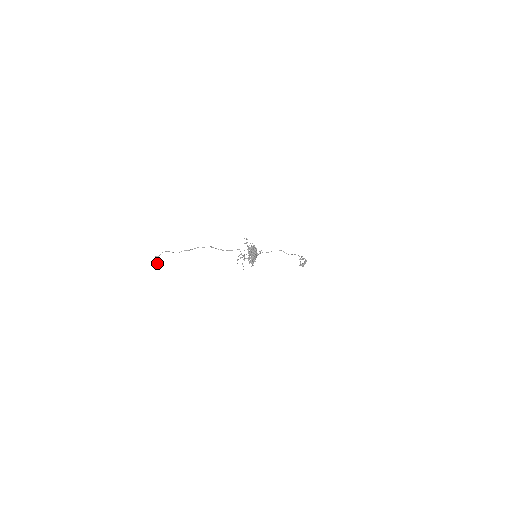
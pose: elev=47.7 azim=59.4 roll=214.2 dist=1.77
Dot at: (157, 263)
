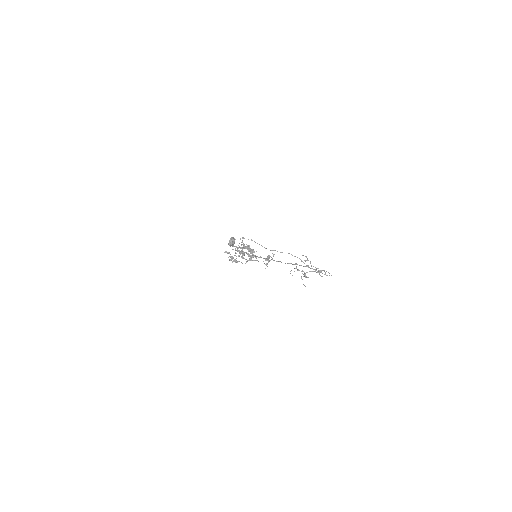
Dot at: (231, 245)
